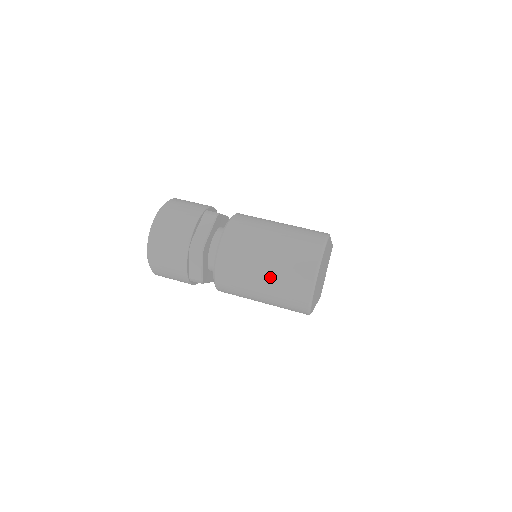
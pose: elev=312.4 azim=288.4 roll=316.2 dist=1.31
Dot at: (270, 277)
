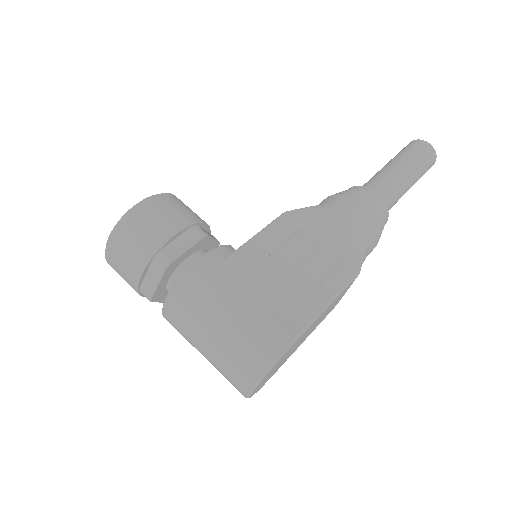
Dot at: (210, 362)
